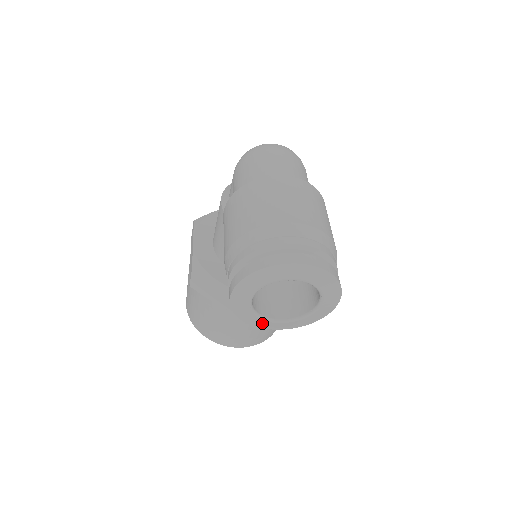
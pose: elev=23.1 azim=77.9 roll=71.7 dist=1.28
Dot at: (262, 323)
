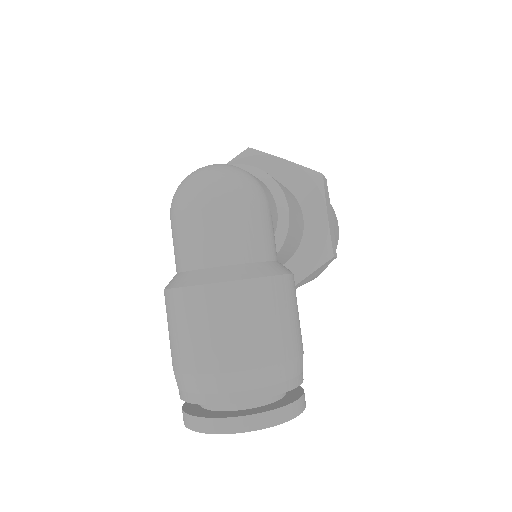
Dot at: occluded
